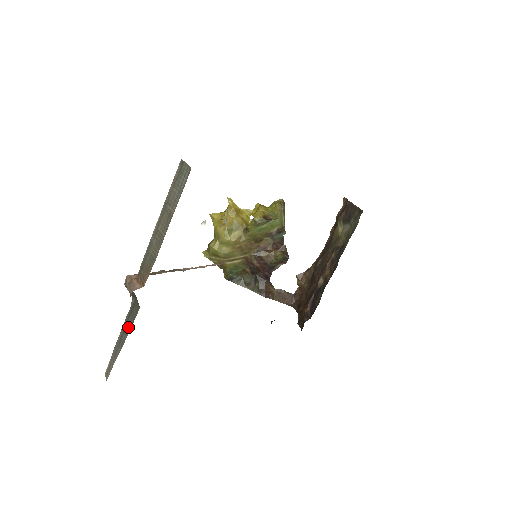
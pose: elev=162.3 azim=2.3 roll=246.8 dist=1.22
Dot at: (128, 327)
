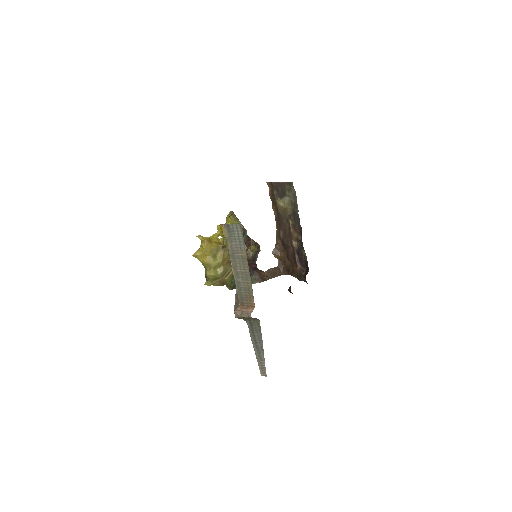
Dot at: (258, 337)
